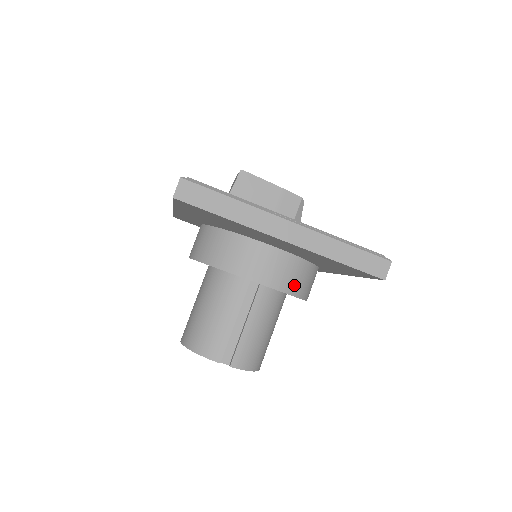
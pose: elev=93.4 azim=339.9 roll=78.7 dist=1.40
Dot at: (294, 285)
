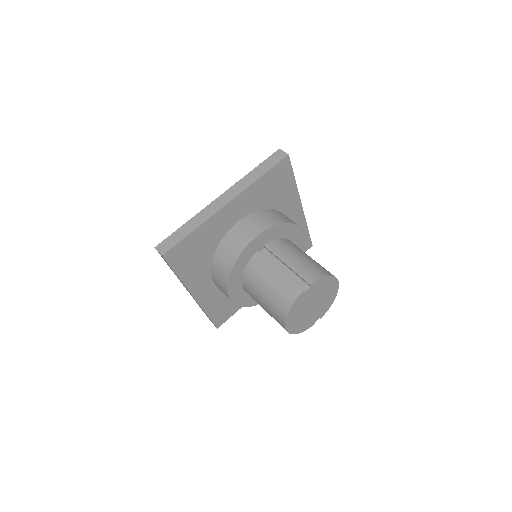
Dot at: (273, 221)
